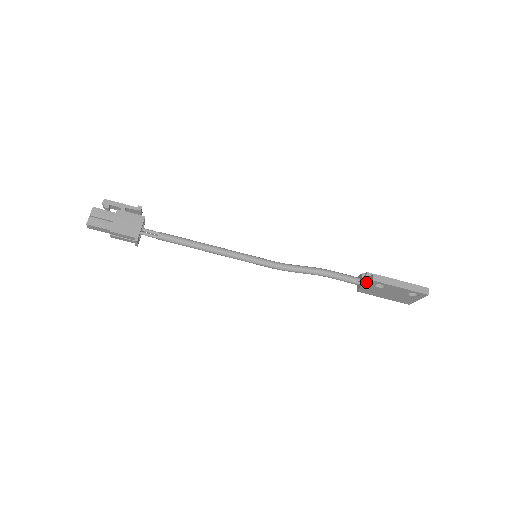
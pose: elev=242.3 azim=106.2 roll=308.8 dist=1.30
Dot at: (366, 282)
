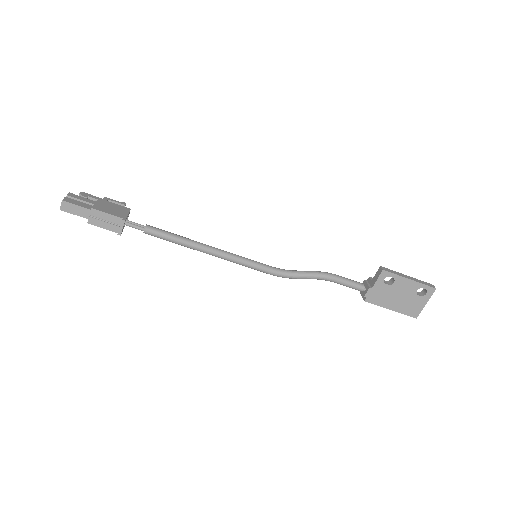
Dot at: (373, 281)
